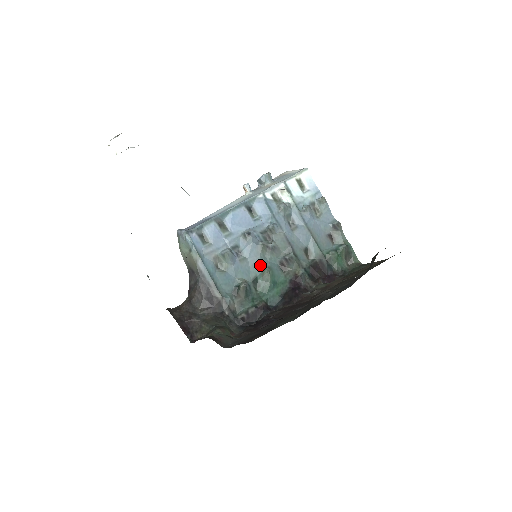
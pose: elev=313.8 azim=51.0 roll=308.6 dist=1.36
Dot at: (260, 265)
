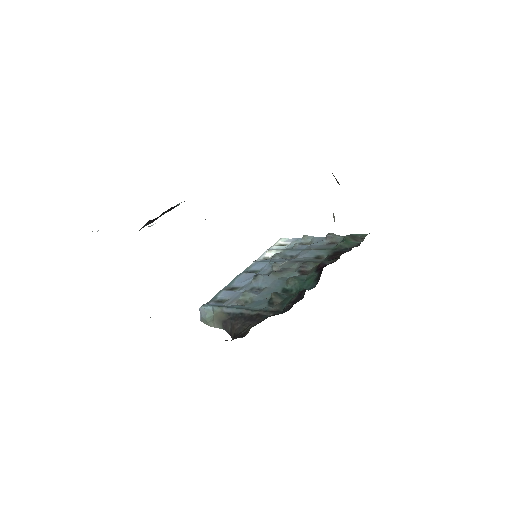
Dot at: (281, 282)
